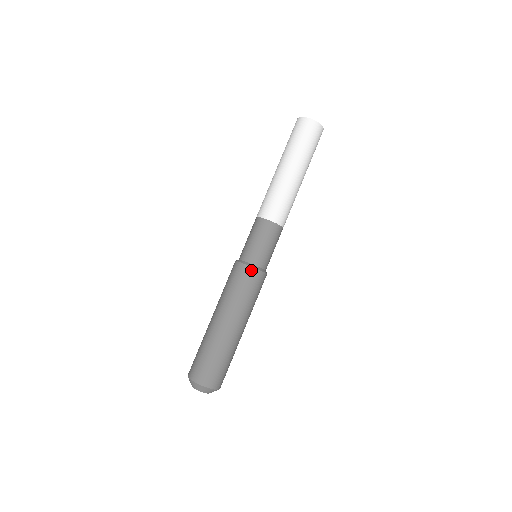
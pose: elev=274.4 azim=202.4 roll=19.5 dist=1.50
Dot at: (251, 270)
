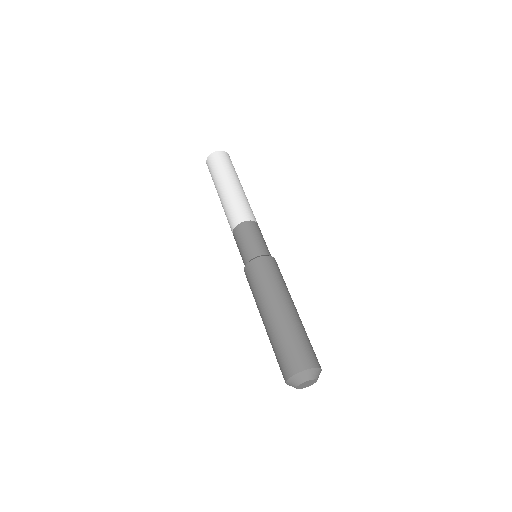
Dot at: (258, 260)
